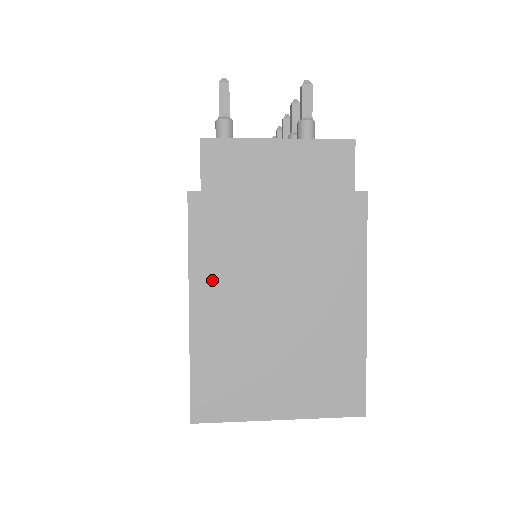
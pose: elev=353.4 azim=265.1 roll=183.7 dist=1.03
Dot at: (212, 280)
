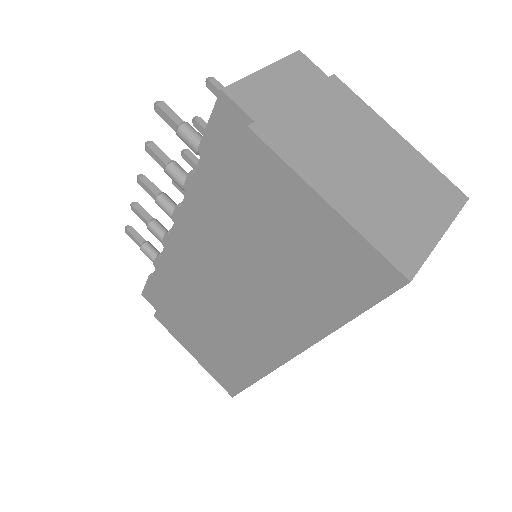
Dot at: (319, 174)
